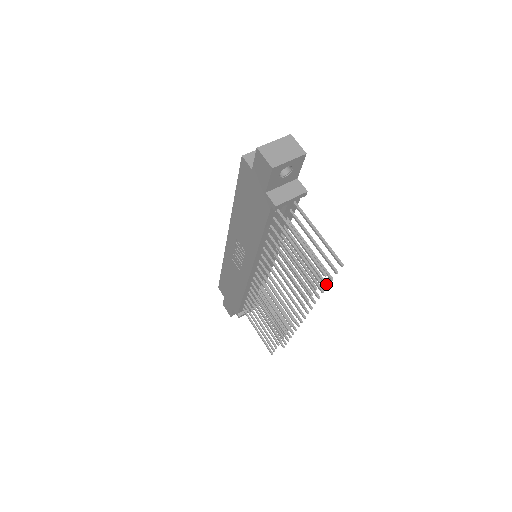
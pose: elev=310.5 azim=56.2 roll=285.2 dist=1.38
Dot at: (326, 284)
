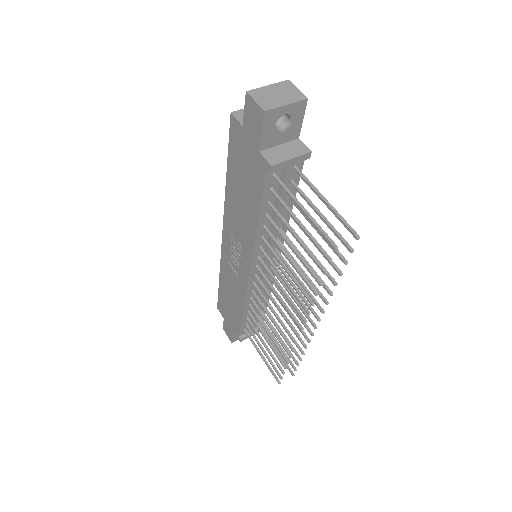
Dot at: (339, 271)
